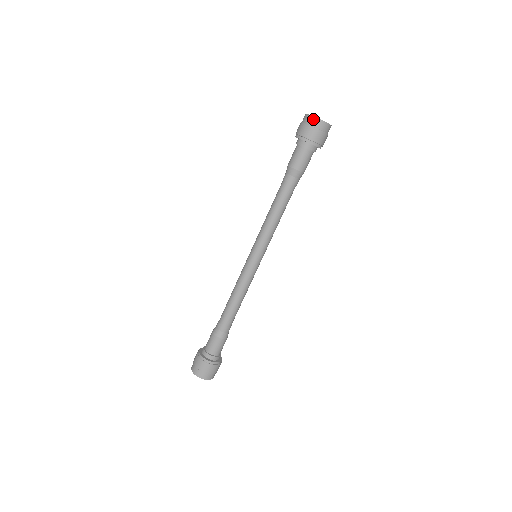
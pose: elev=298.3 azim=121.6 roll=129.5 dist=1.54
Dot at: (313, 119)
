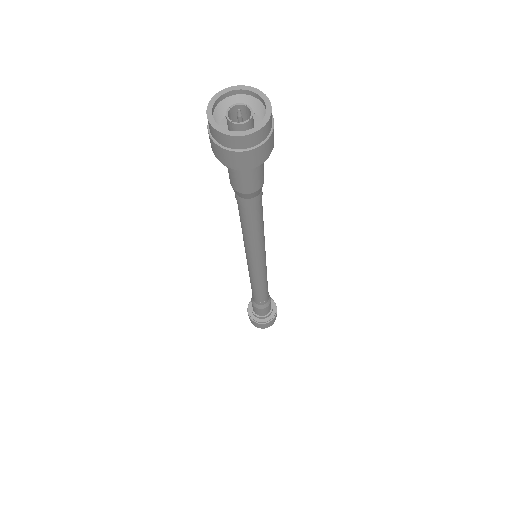
Dot at: (216, 134)
